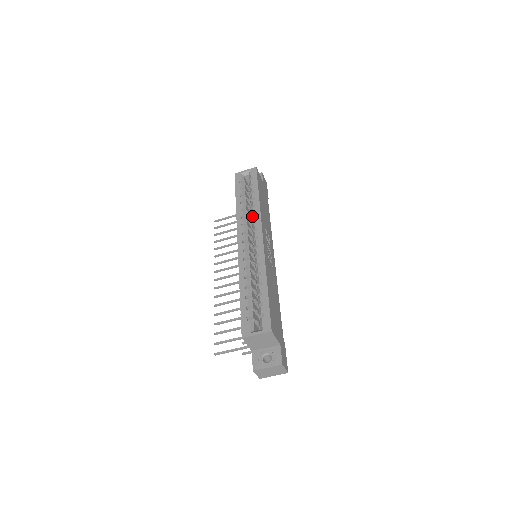
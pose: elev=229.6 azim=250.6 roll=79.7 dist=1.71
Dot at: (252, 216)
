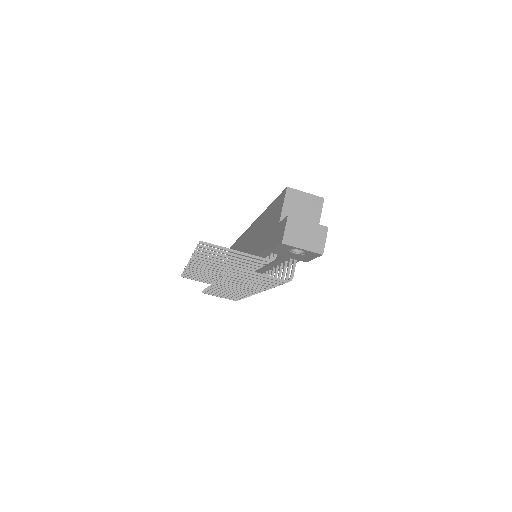
Dot at: occluded
